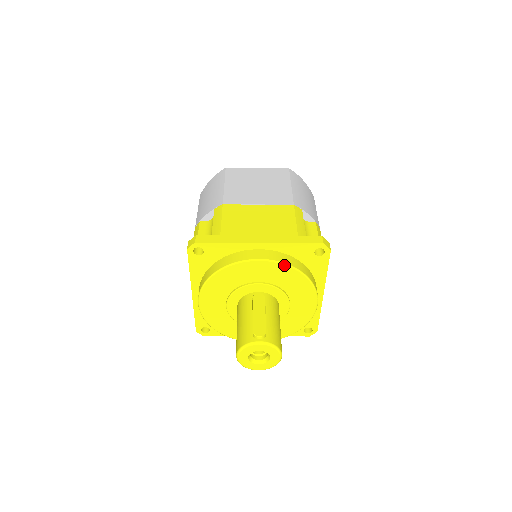
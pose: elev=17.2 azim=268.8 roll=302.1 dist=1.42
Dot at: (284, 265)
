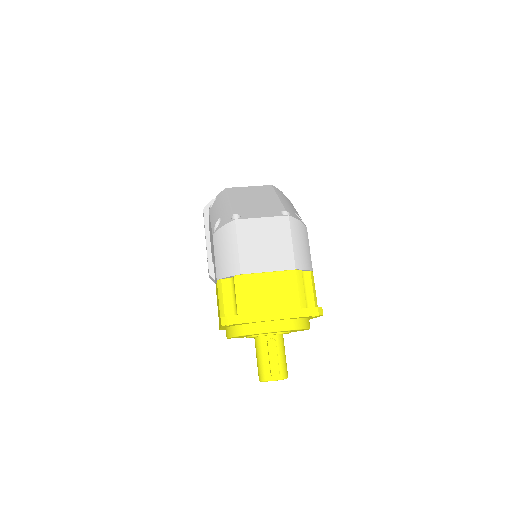
Dot at: (291, 330)
